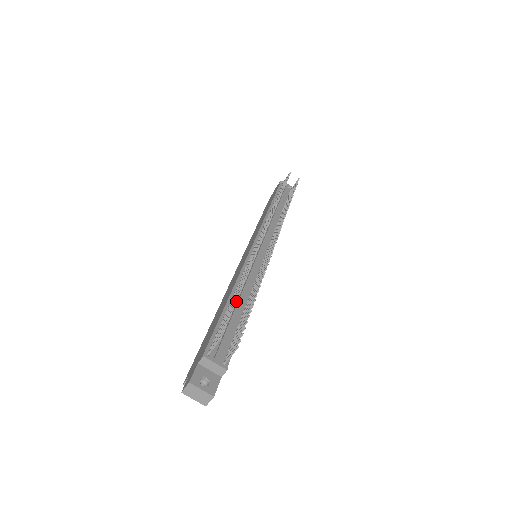
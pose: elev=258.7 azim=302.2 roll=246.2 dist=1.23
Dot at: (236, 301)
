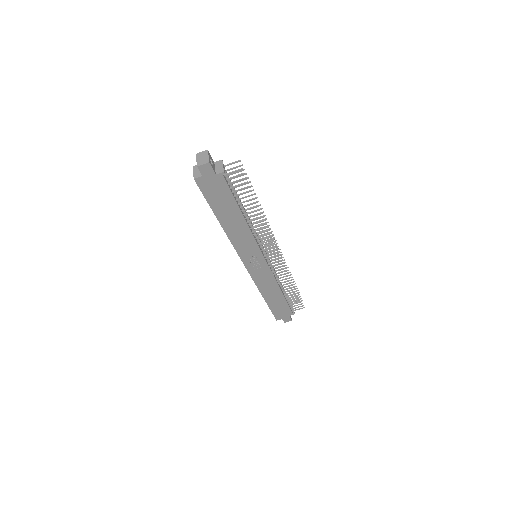
Dot at: (252, 186)
